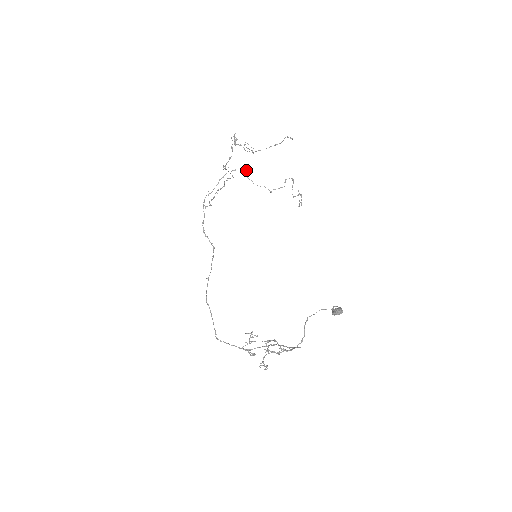
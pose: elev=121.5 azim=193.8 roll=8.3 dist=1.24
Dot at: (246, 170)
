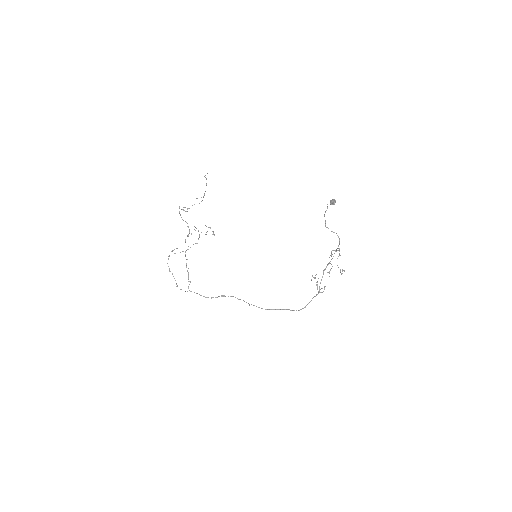
Dot at: (173, 250)
